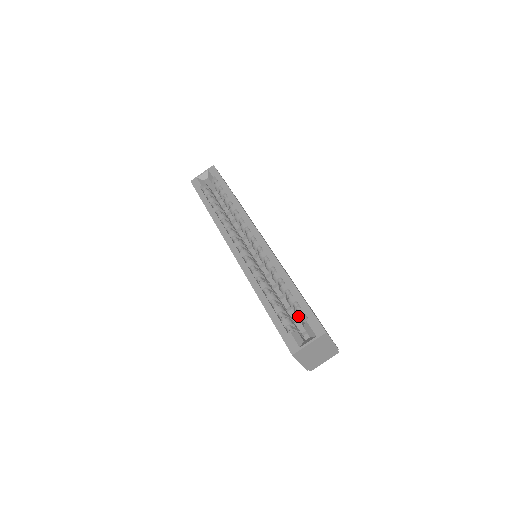
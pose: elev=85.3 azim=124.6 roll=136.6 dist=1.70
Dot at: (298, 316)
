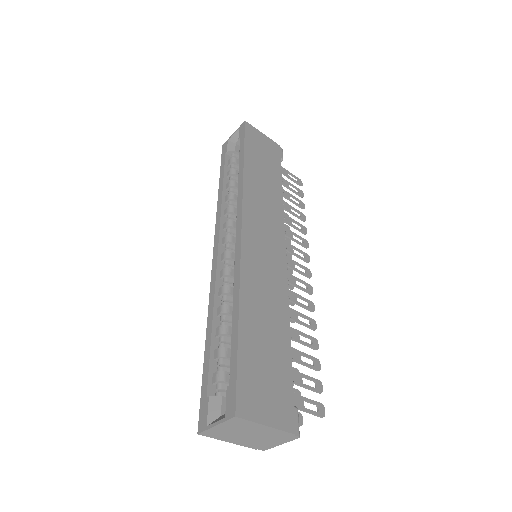
Dot at: occluded
